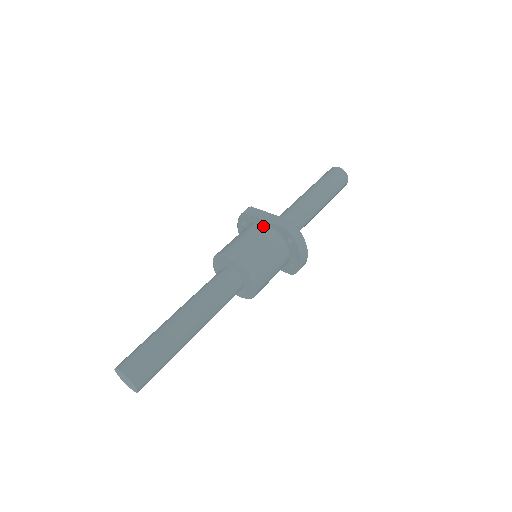
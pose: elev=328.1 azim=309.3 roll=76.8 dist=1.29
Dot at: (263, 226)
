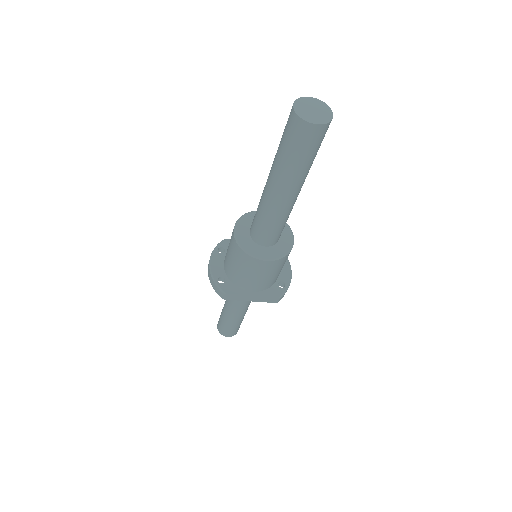
Dot at: occluded
